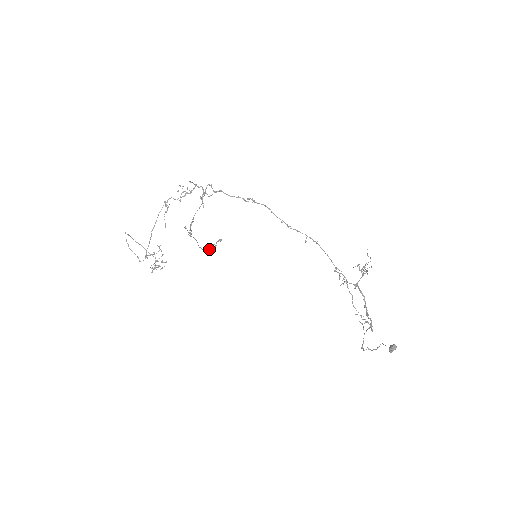
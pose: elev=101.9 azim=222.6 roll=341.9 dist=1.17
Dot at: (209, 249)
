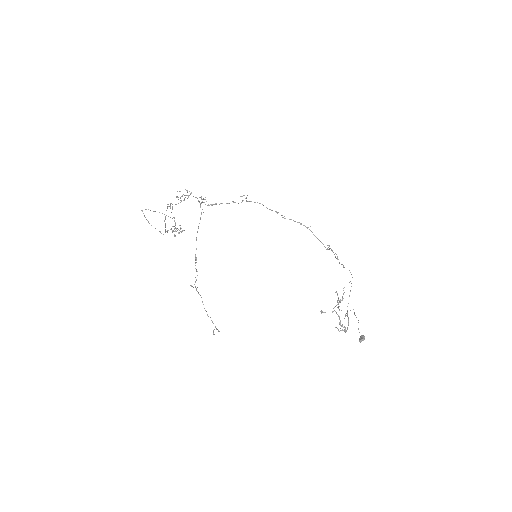
Dot at: (212, 322)
